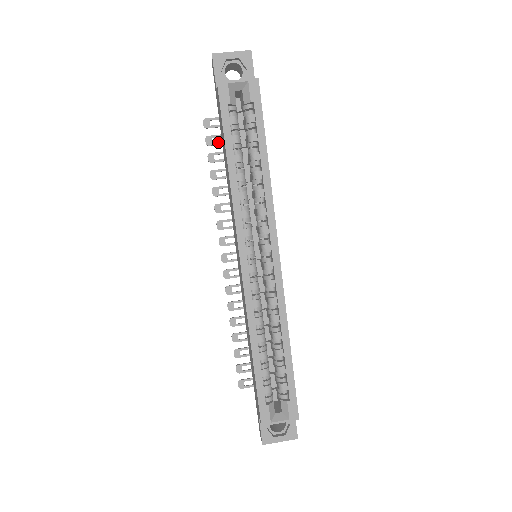
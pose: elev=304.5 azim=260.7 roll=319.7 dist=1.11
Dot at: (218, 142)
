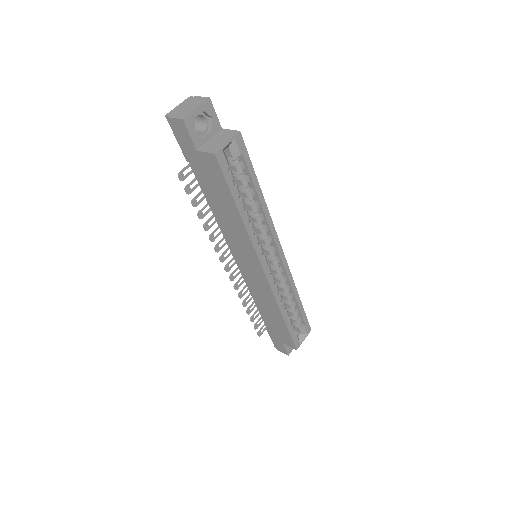
Dot at: (195, 186)
